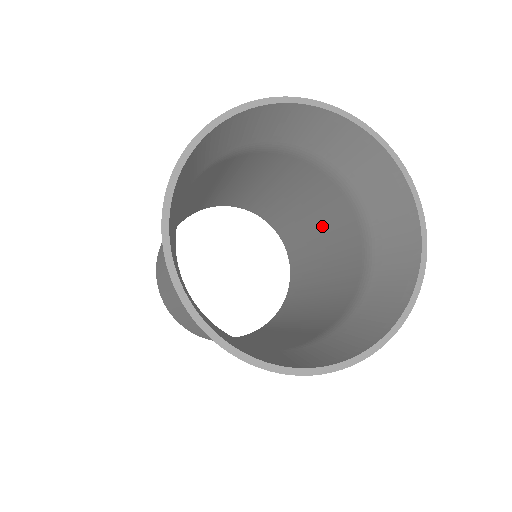
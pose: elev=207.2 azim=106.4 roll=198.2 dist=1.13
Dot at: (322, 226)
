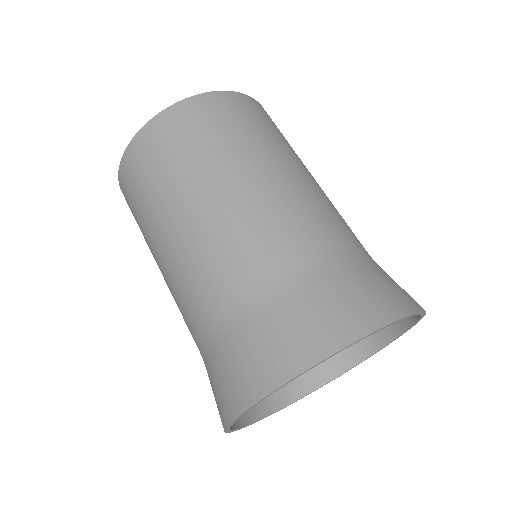
Dot at: occluded
